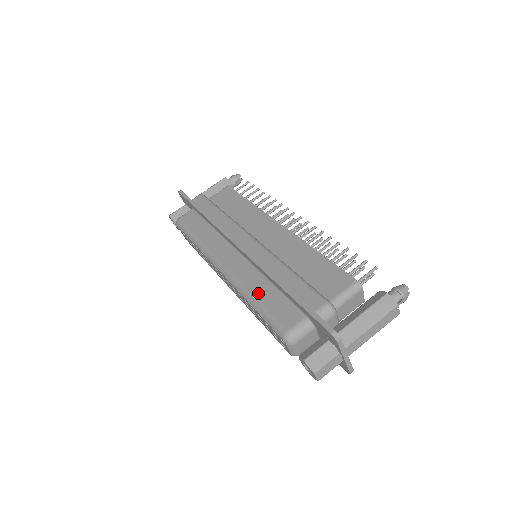
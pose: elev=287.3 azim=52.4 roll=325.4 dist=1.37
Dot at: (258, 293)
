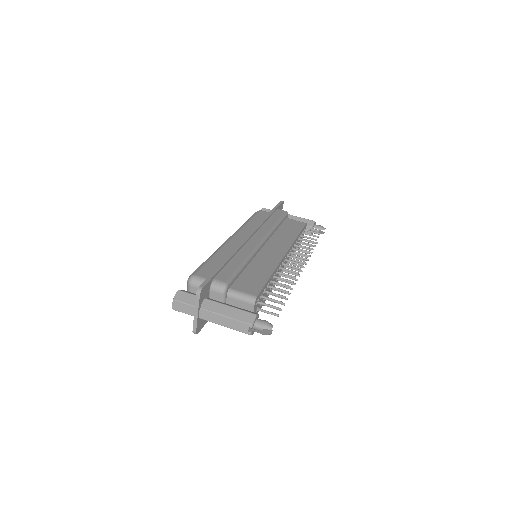
Dot at: (218, 256)
